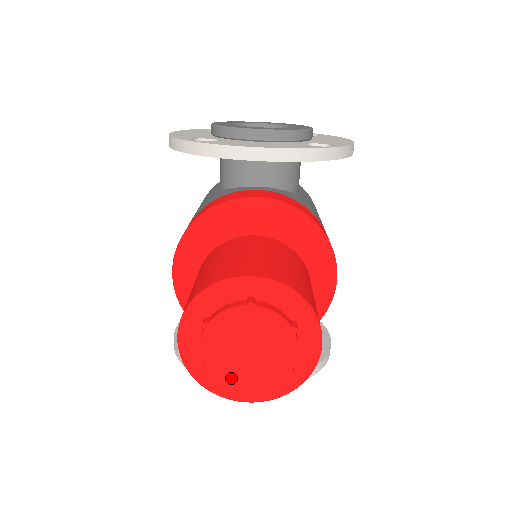
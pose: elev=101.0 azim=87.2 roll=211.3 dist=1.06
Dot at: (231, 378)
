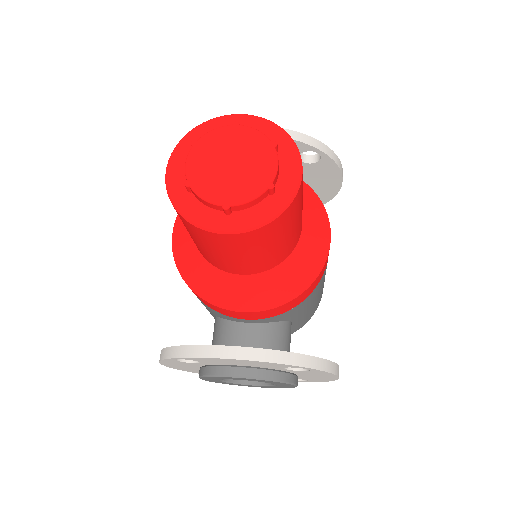
Dot at: (211, 191)
